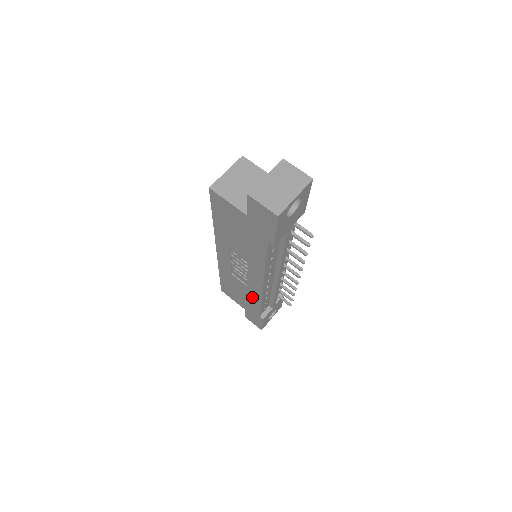
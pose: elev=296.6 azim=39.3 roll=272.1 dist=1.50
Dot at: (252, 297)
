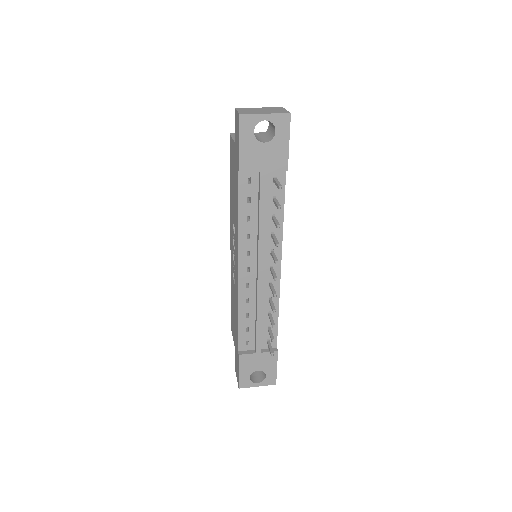
Dot at: (236, 309)
